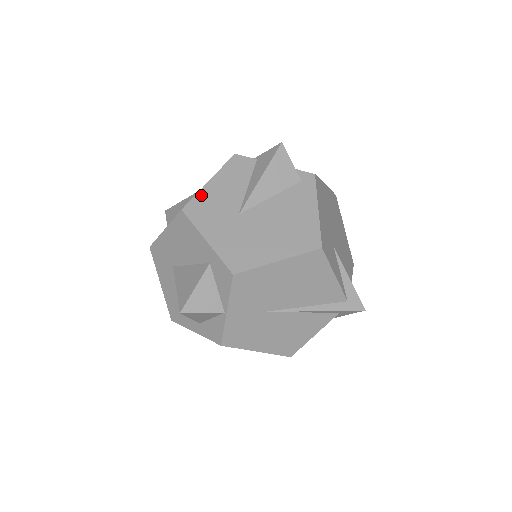
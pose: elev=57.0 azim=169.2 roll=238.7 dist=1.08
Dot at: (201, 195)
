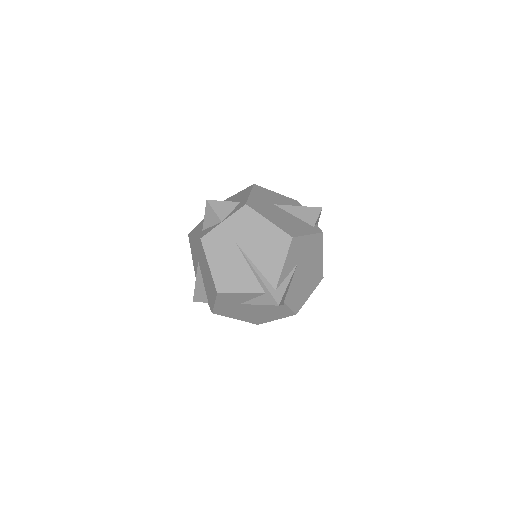
Dot at: (267, 190)
